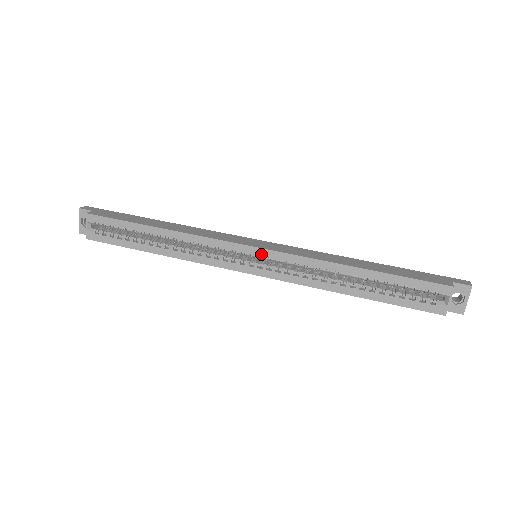
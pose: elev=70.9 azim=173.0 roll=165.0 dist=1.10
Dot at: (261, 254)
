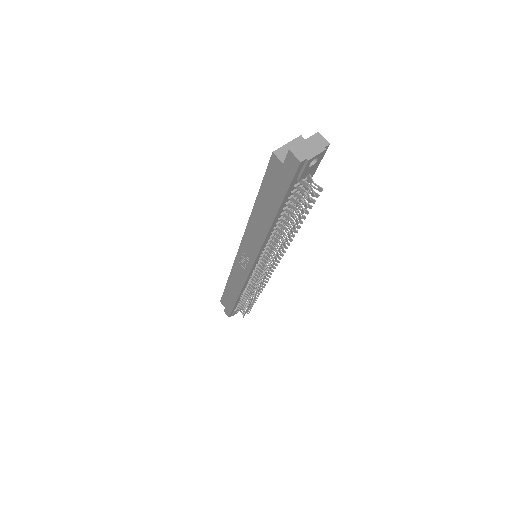
Dot at: occluded
